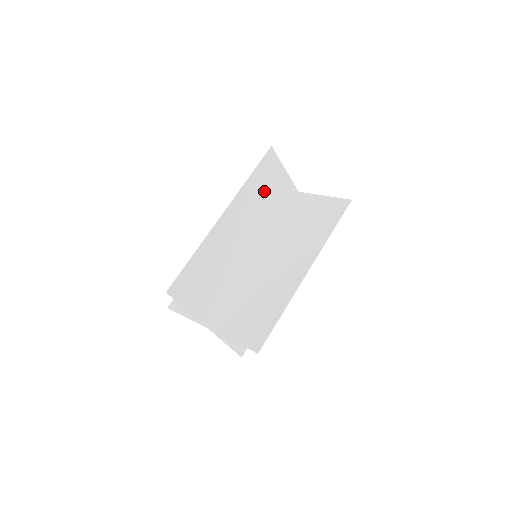
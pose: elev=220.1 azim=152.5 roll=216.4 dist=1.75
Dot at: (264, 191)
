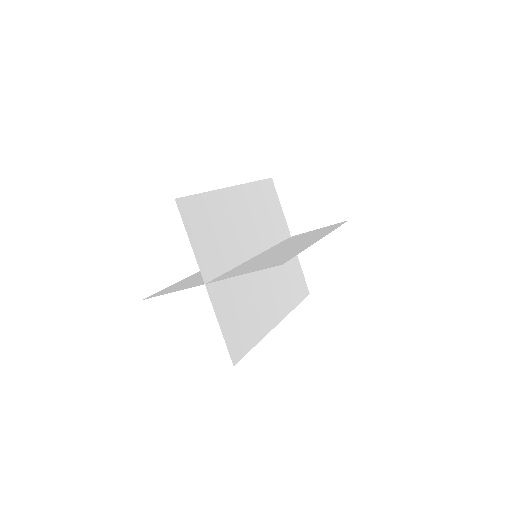
Dot at: (265, 206)
